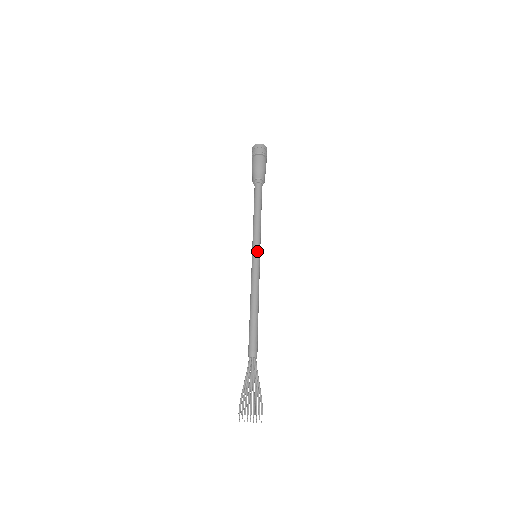
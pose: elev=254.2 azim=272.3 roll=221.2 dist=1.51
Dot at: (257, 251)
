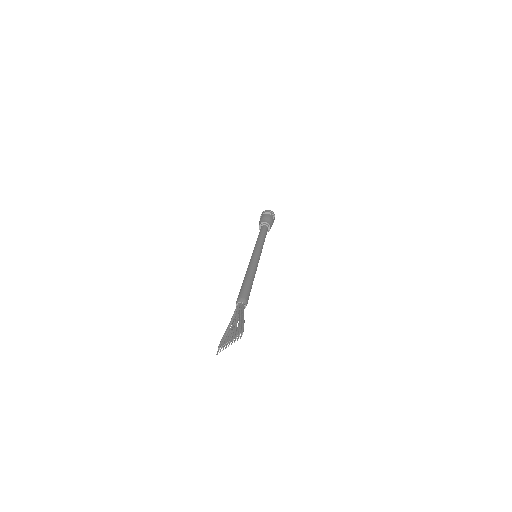
Dot at: (254, 251)
